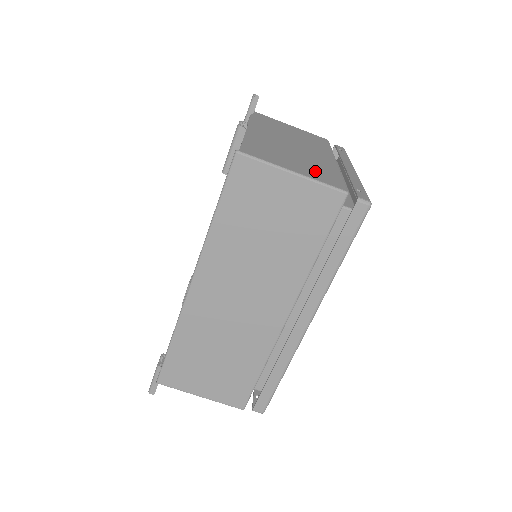
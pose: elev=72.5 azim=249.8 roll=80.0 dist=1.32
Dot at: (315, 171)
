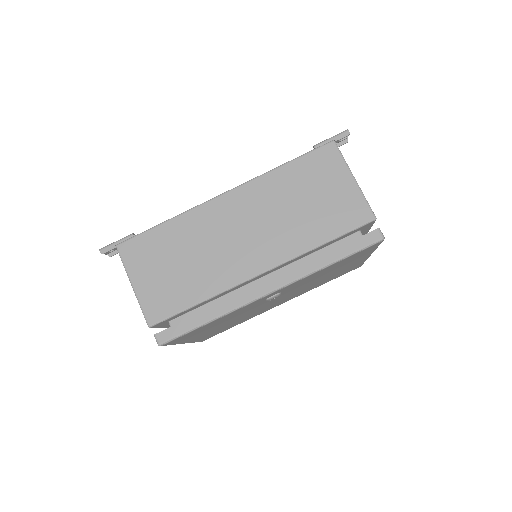
Dot at: occluded
